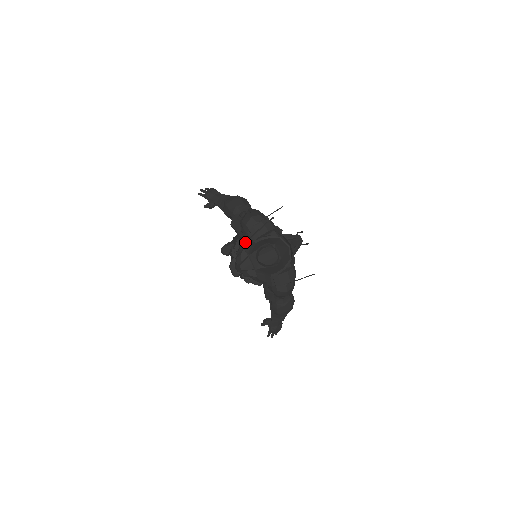
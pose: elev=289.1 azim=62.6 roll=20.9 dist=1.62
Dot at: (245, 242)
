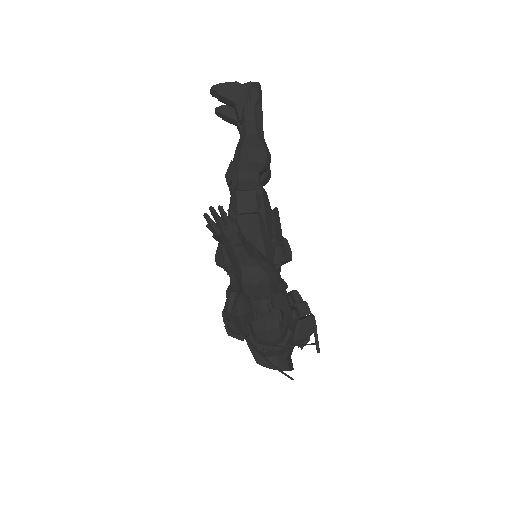
Dot at: (246, 340)
